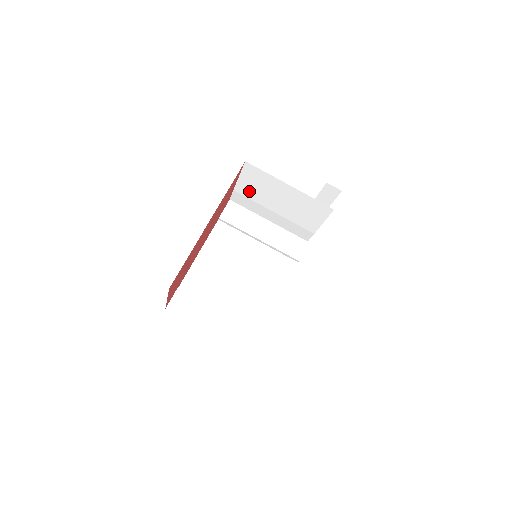
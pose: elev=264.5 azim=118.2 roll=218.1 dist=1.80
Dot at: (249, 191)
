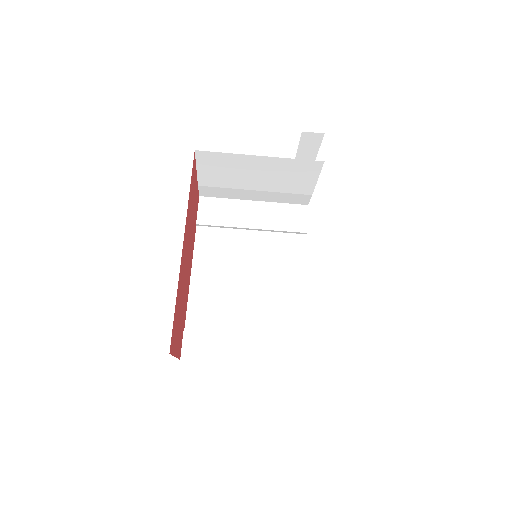
Dot at: (216, 180)
